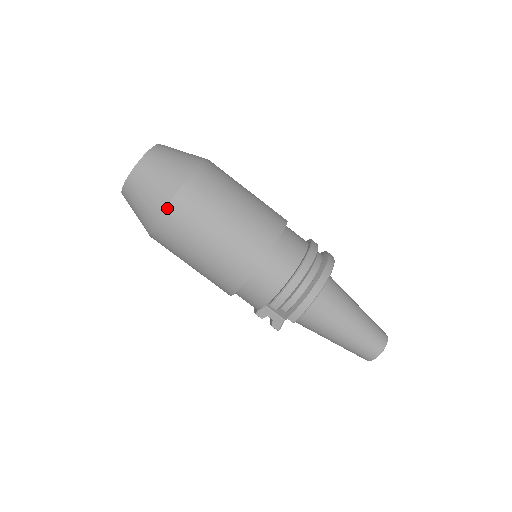
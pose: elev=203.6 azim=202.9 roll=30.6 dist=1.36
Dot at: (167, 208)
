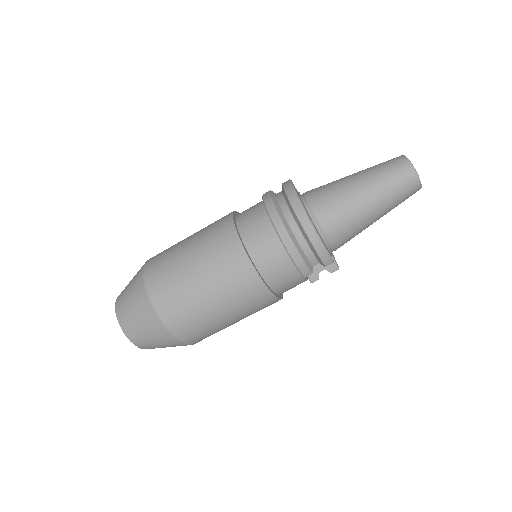
Dot at: (171, 332)
